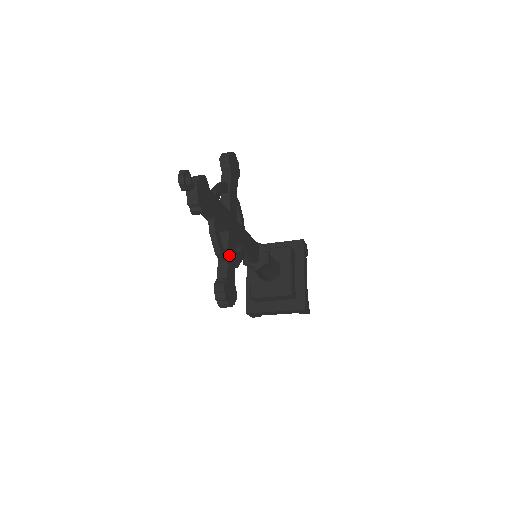
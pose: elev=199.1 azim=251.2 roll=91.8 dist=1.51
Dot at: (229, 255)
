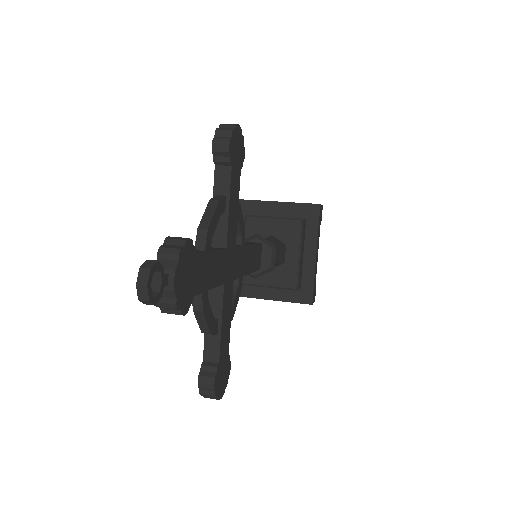
Dot at: (223, 322)
